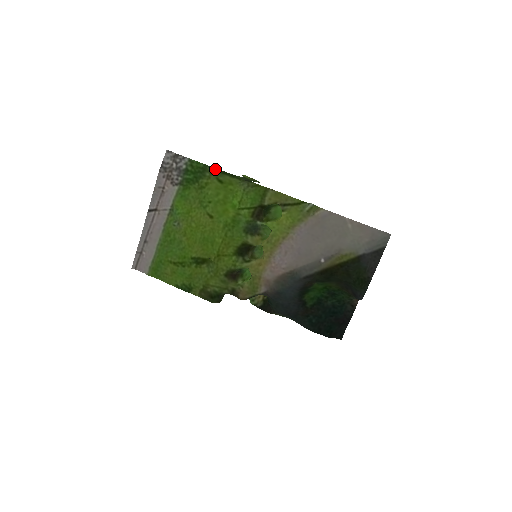
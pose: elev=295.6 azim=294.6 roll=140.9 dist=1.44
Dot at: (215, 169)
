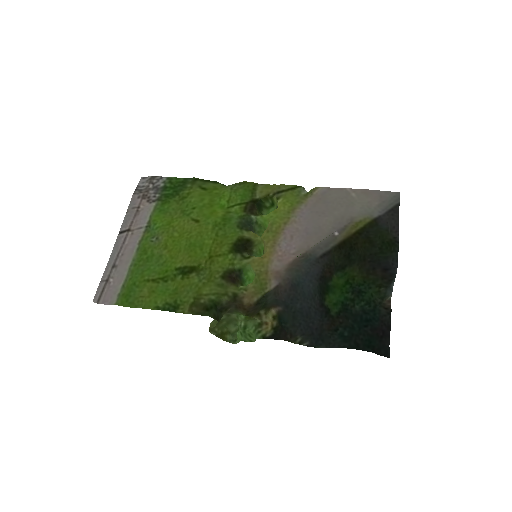
Dot at: (197, 178)
